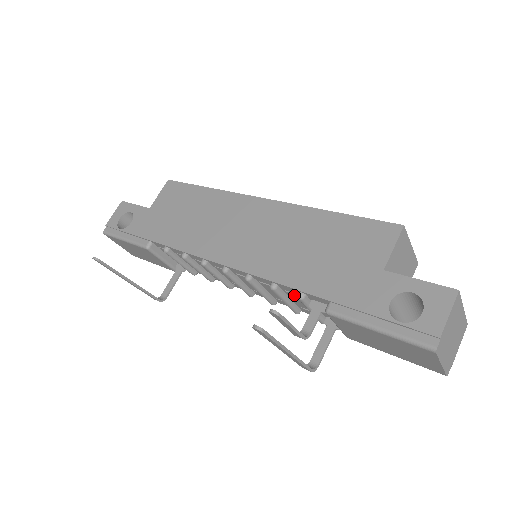
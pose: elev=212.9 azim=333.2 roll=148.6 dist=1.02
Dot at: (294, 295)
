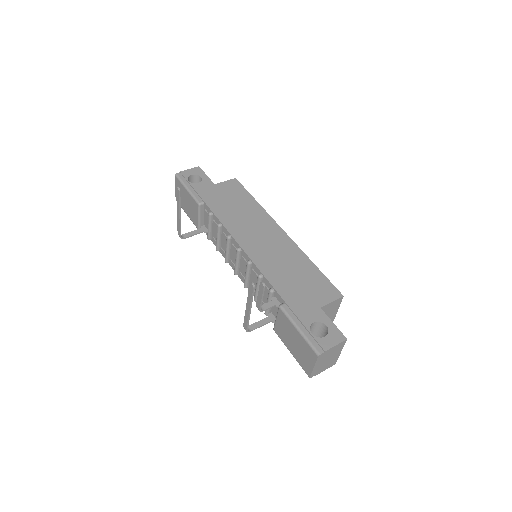
Dot at: (266, 288)
